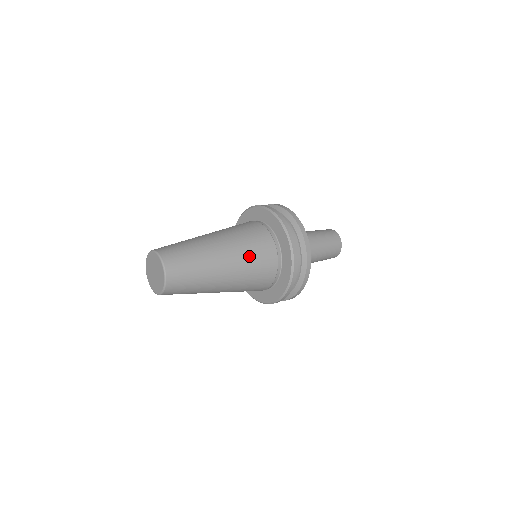
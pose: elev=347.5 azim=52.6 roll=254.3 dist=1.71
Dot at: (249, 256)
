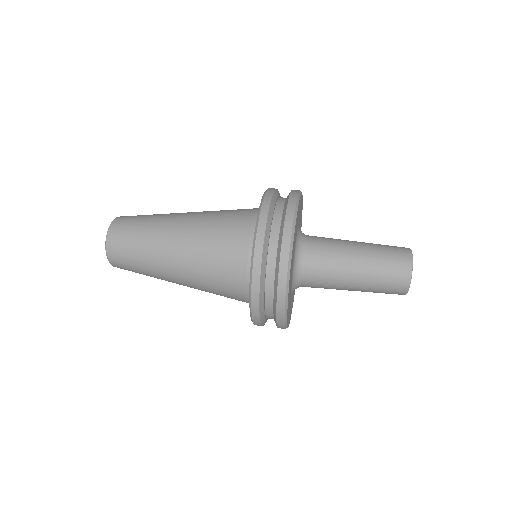
Dot at: (210, 292)
